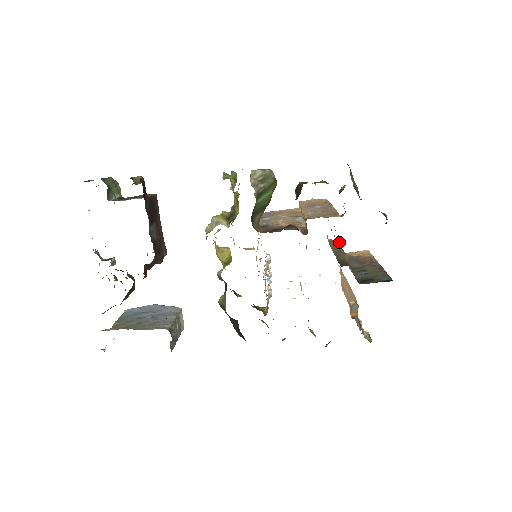
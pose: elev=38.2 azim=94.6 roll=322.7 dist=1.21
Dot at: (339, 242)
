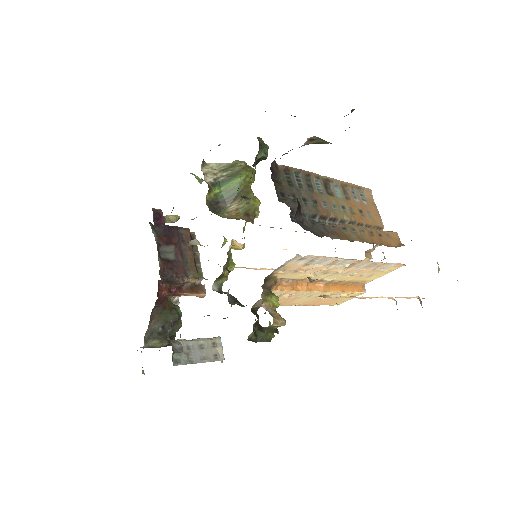
Dot at: (310, 203)
